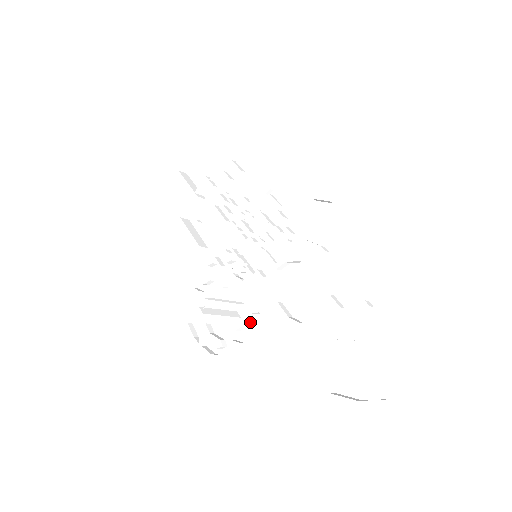
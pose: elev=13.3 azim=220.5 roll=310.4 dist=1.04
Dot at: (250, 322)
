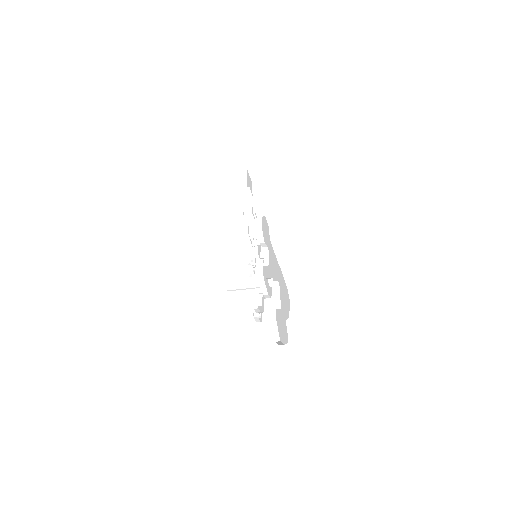
Dot at: (262, 299)
